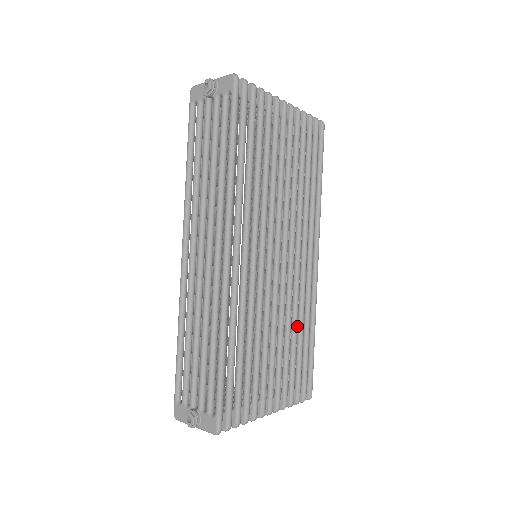
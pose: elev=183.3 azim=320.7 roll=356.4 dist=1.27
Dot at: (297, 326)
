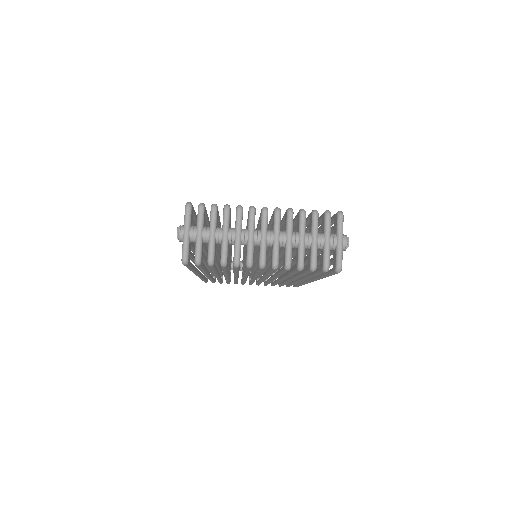
Dot at: occluded
